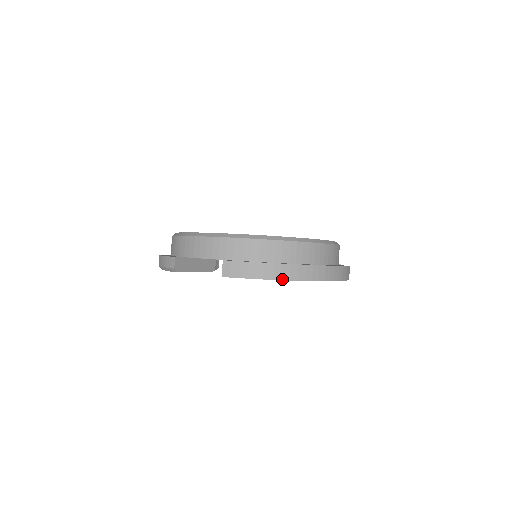
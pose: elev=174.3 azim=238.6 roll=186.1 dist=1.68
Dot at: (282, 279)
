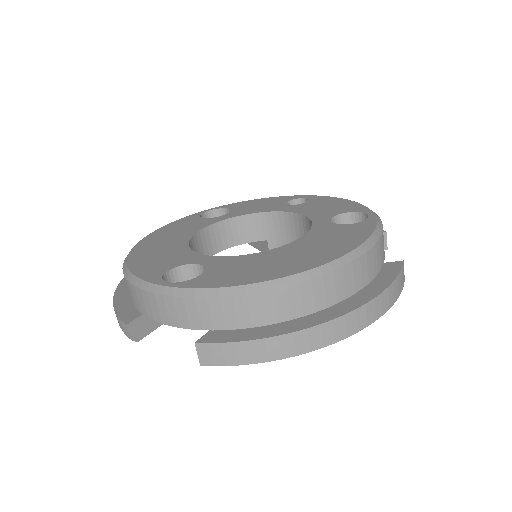
Dot at: (297, 354)
